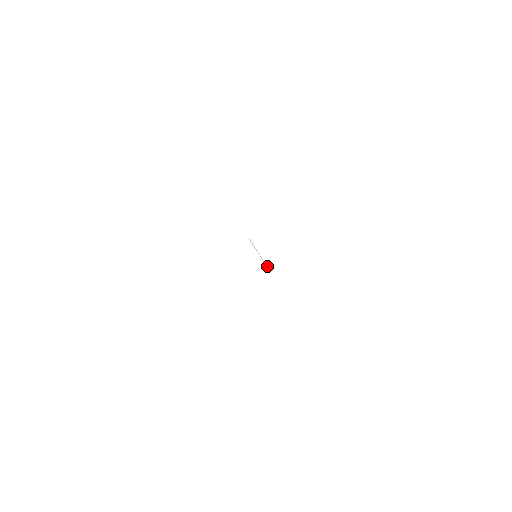
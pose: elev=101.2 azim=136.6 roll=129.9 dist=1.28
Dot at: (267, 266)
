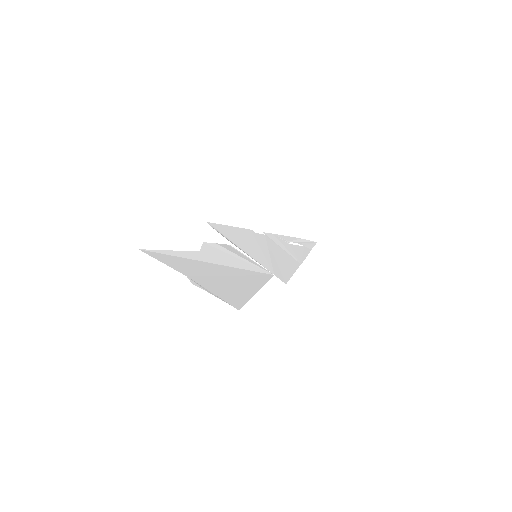
Dot at: (260, 265)
